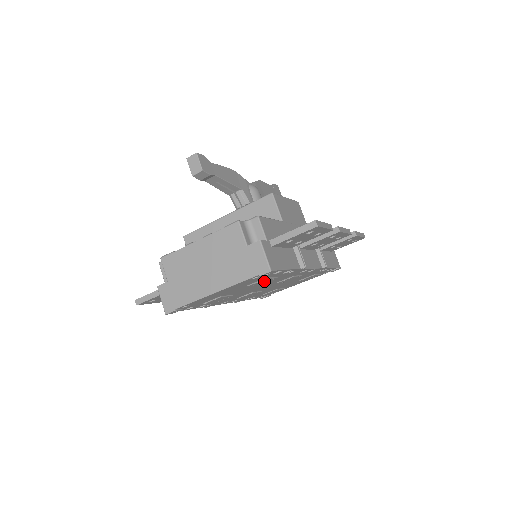
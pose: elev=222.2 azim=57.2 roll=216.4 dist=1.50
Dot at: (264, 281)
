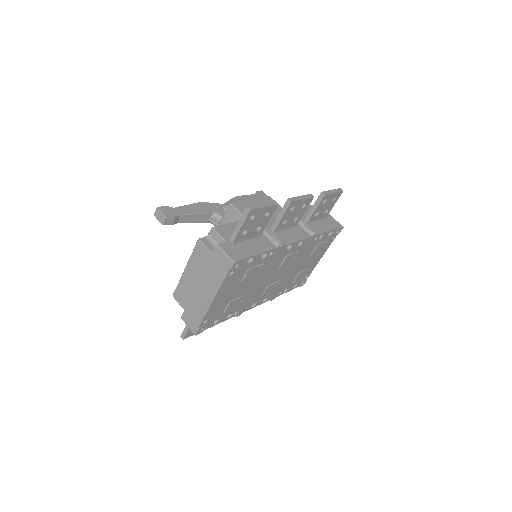
Dot at: (253, 272)
